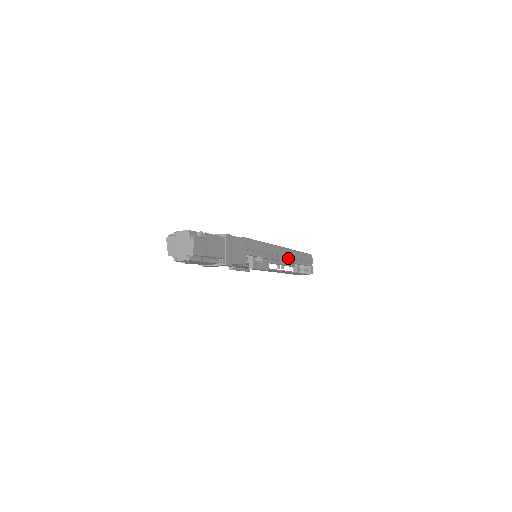
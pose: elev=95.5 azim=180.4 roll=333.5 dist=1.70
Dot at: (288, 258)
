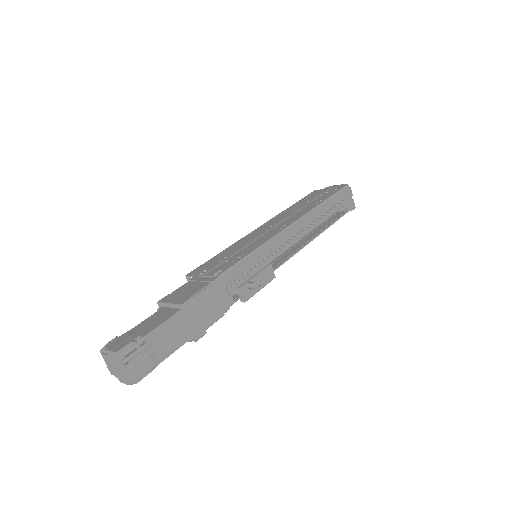
Dot at: (306, 229)
